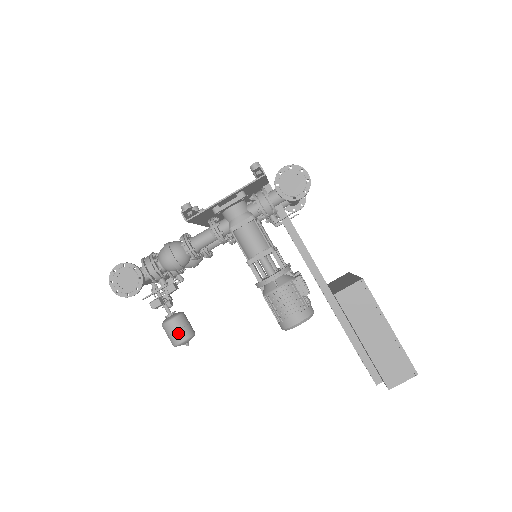
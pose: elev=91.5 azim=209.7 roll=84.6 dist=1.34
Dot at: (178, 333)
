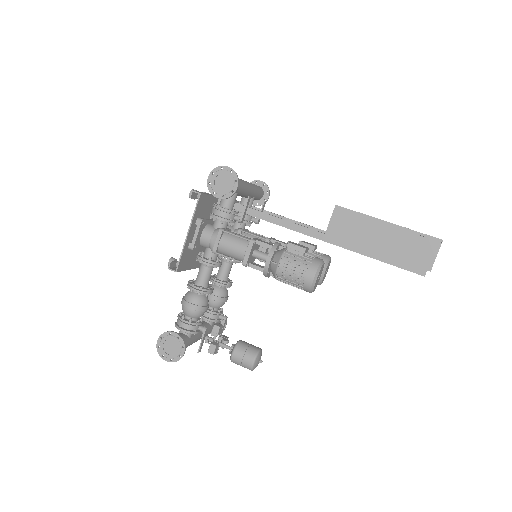
Dot at: (245, 358)
